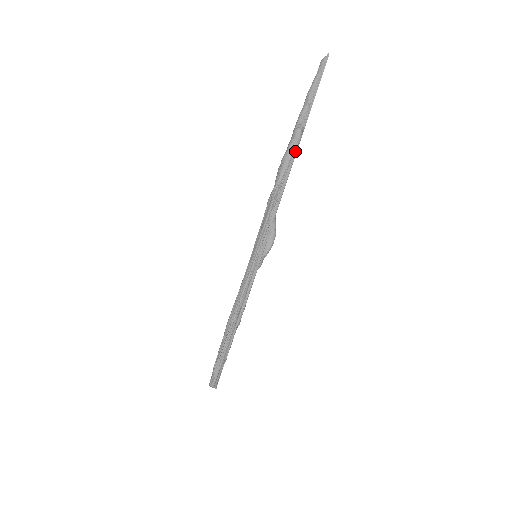
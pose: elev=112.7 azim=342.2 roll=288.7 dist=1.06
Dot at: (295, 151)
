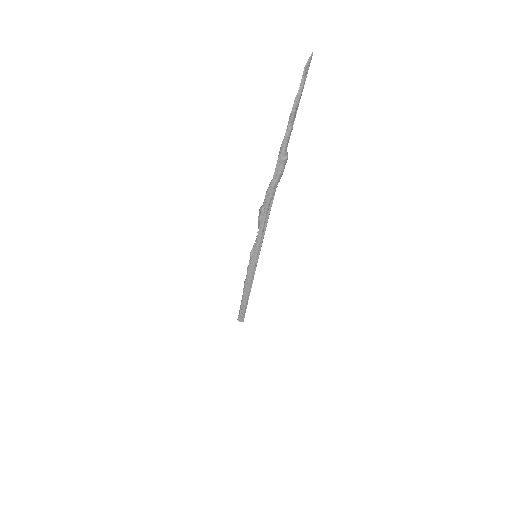
Dot at: (280, 176)
